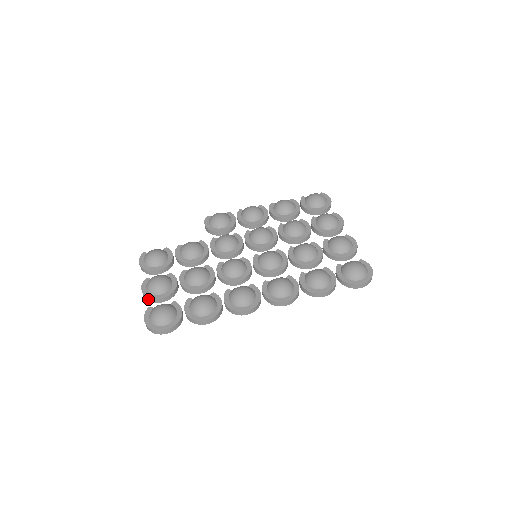
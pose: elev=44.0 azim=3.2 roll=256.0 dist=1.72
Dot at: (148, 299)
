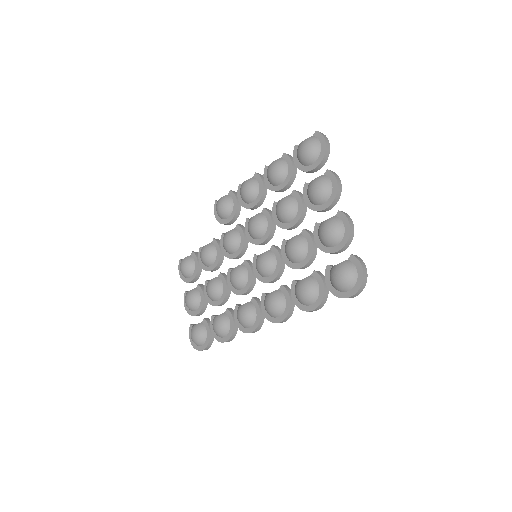
Dot at: (190, 314)
